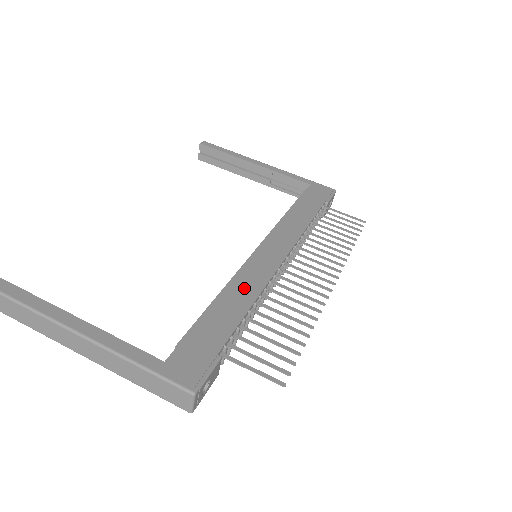
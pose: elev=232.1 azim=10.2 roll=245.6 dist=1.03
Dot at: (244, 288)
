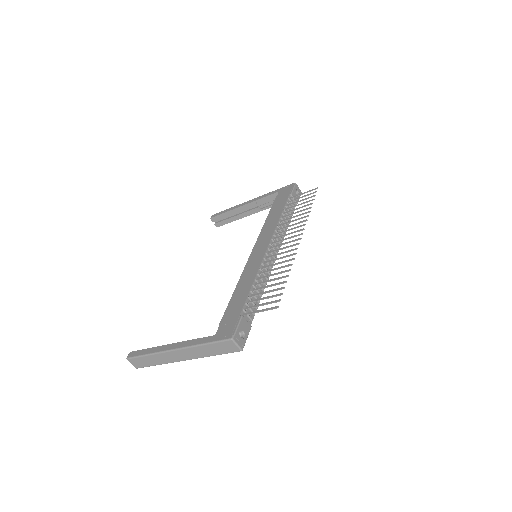
Dot at: (248, 276)
